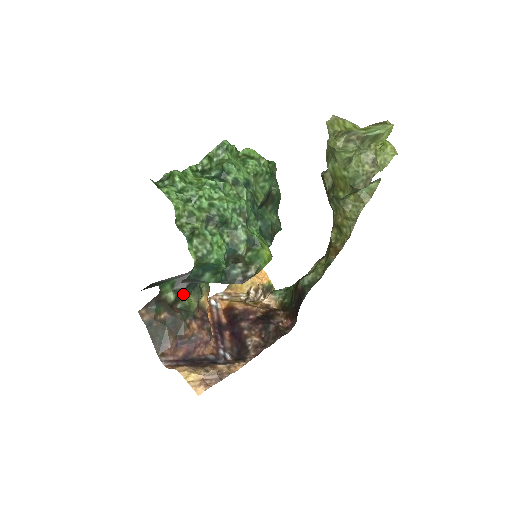
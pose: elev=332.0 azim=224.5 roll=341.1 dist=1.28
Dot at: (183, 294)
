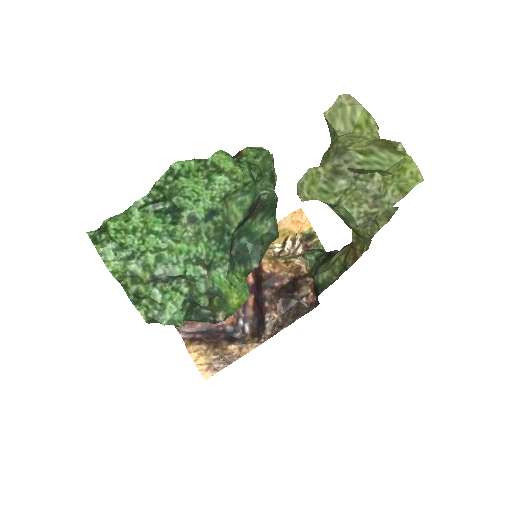
Dot at: occluded
